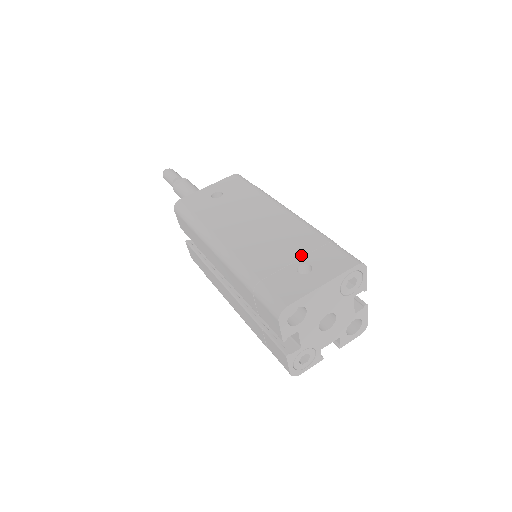
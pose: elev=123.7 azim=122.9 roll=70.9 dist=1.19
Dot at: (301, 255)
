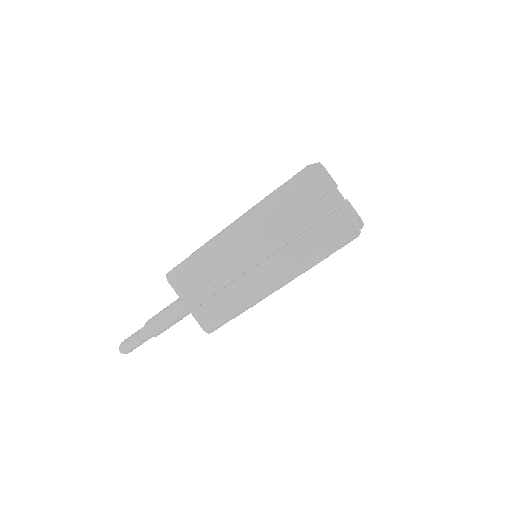
Dot at: occluded
